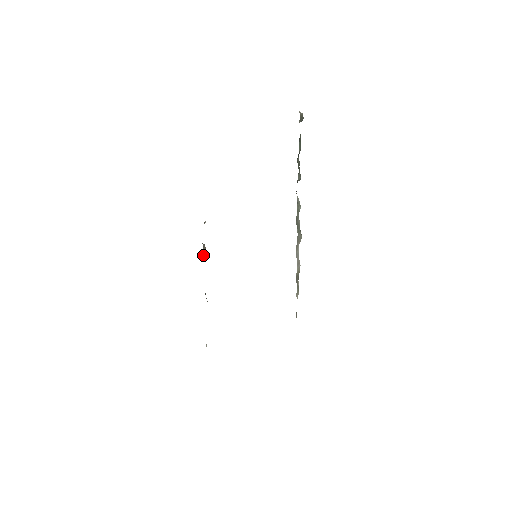
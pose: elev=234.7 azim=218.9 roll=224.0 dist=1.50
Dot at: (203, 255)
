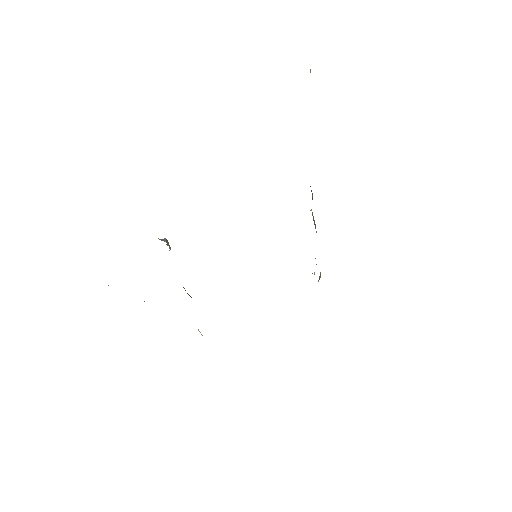
Dot at: occluded
